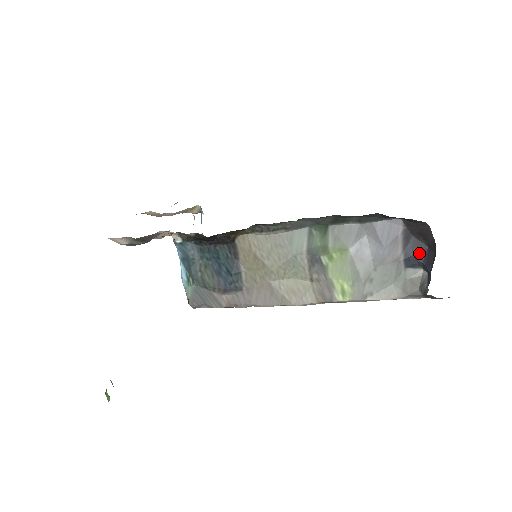
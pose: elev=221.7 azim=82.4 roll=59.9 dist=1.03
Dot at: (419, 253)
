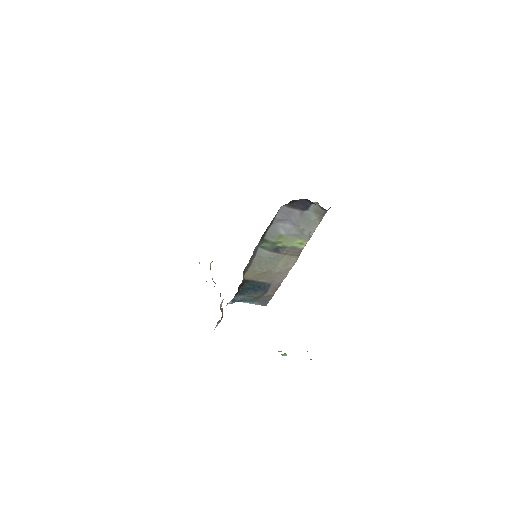
Dot at: (304, 204)
